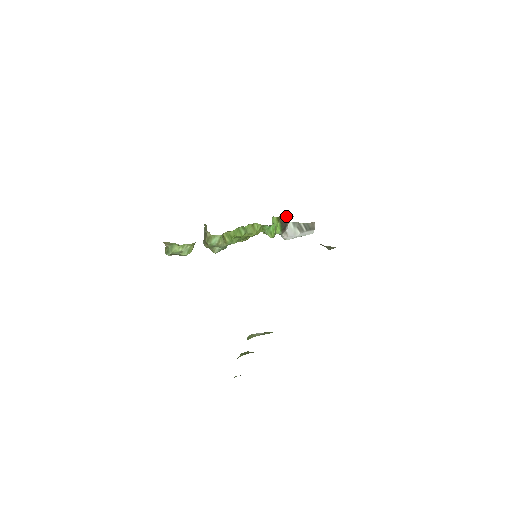
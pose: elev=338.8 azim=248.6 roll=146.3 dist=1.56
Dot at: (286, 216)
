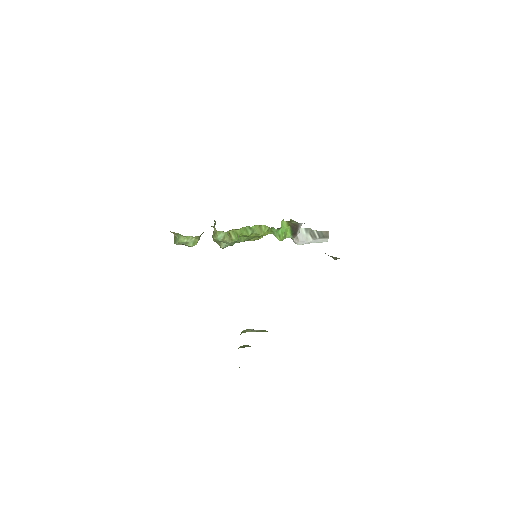
Dot at: occluded
